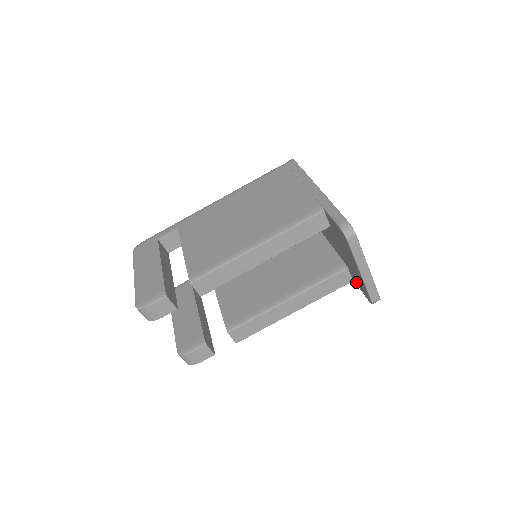
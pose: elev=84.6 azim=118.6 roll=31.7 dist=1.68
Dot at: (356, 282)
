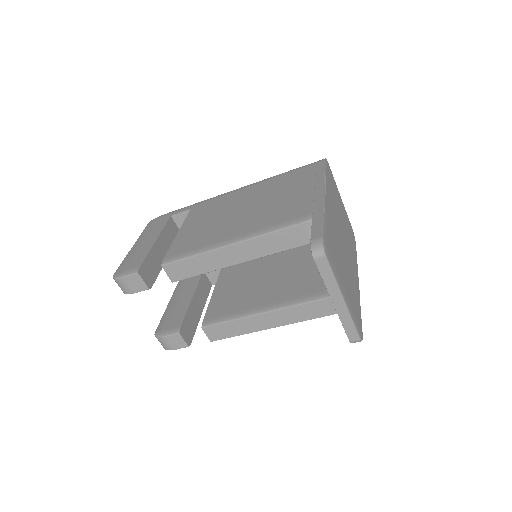
Dot at: occluded
